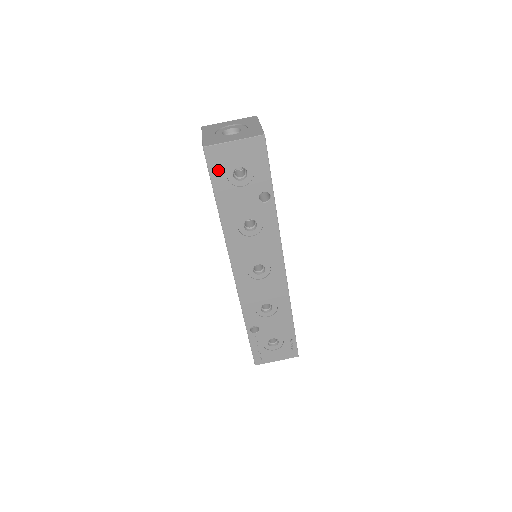
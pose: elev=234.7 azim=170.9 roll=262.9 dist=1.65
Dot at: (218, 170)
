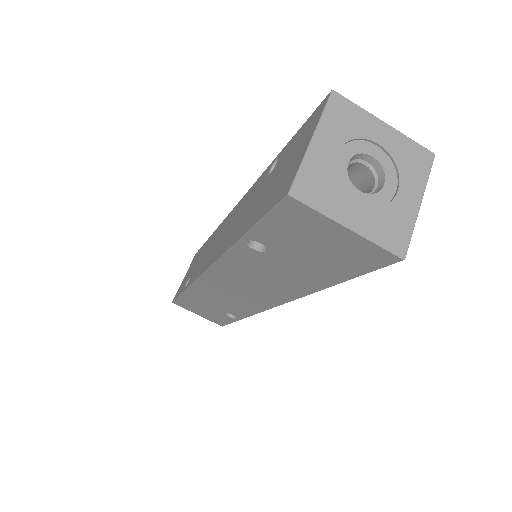
Dot at: occluded
